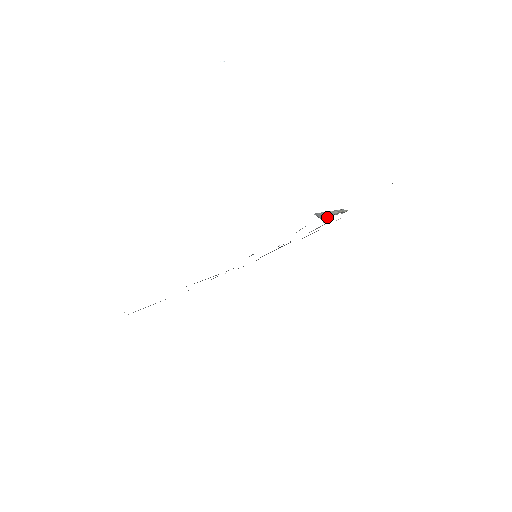
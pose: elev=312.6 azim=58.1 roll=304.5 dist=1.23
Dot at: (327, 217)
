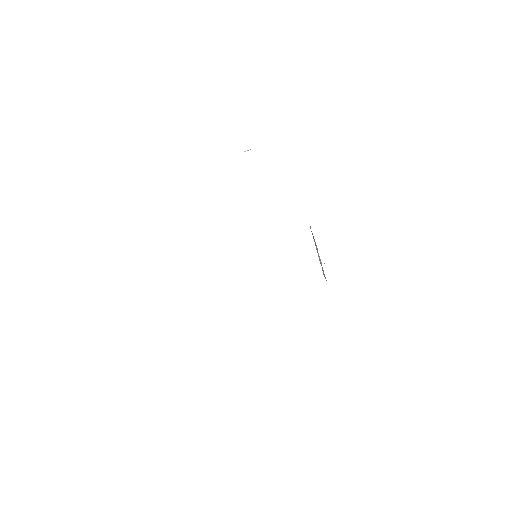
Dot at: occluded
